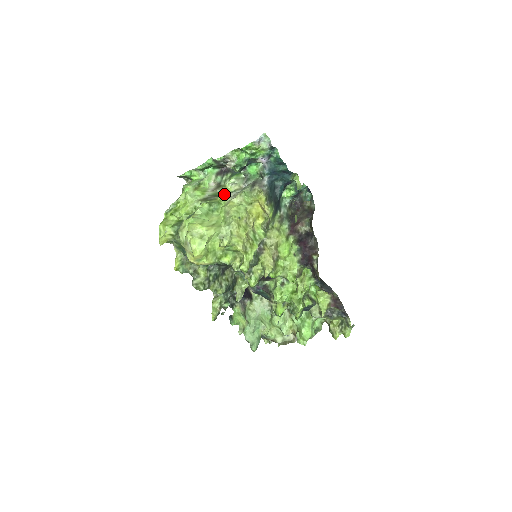
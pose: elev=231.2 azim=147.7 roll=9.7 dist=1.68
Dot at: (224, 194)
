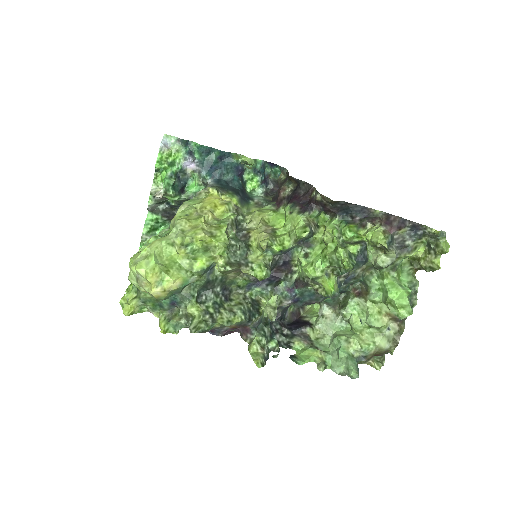
Dot at: occluded
